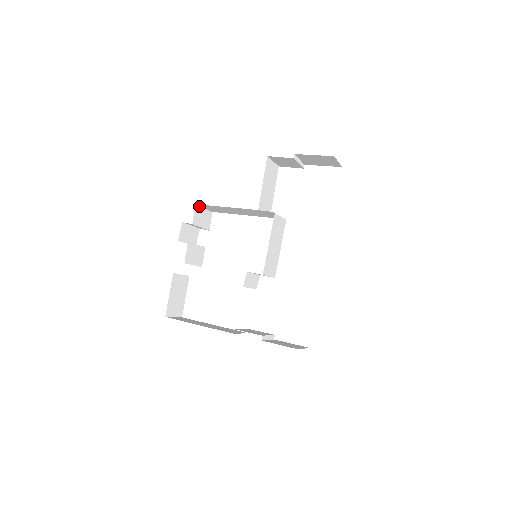
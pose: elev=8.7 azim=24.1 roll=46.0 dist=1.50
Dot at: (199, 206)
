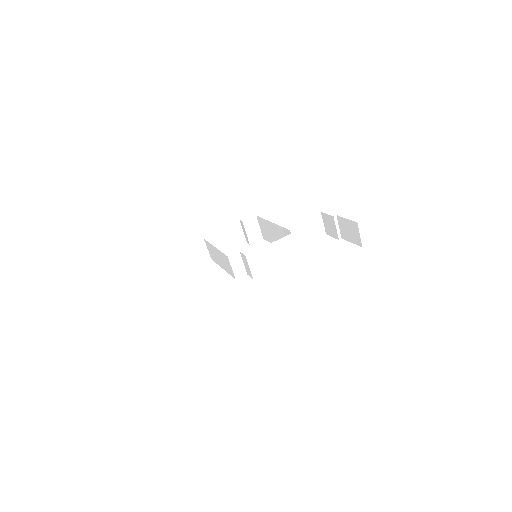
Dot at: (258, 221)
